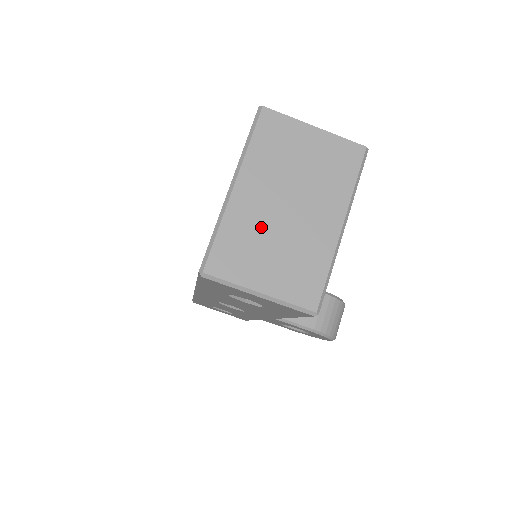
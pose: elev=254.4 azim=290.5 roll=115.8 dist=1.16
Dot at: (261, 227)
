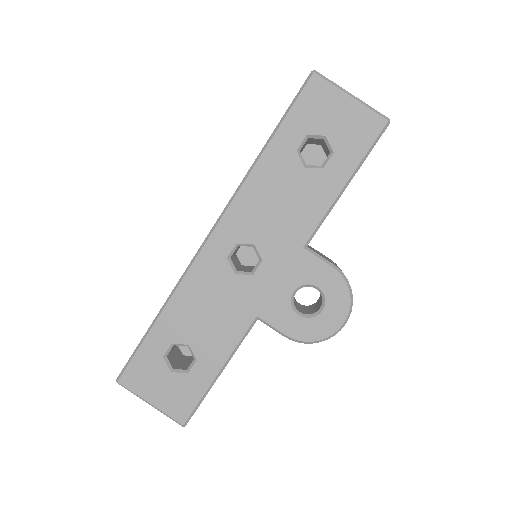
Dot at: occluded
